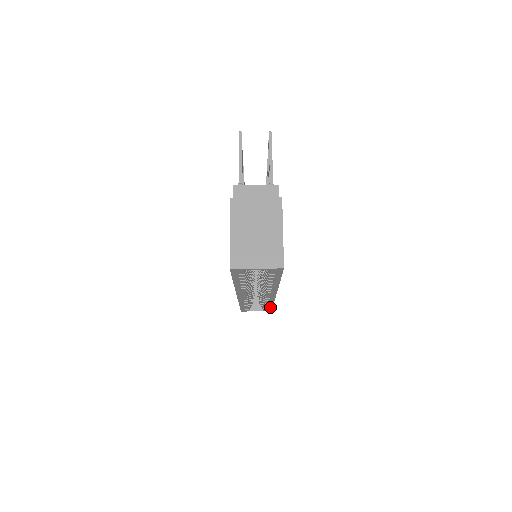
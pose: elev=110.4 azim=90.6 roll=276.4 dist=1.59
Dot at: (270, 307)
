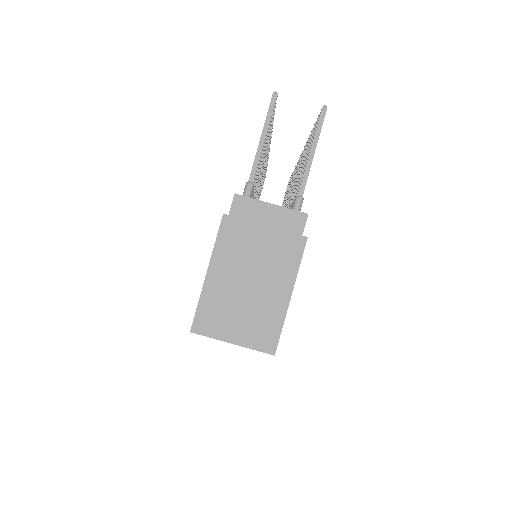
Dot at: occluded
